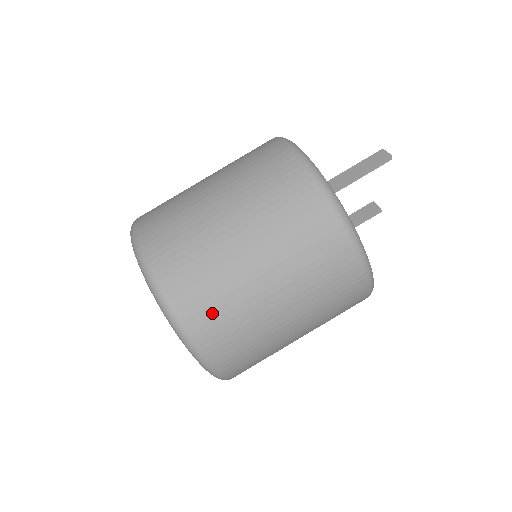
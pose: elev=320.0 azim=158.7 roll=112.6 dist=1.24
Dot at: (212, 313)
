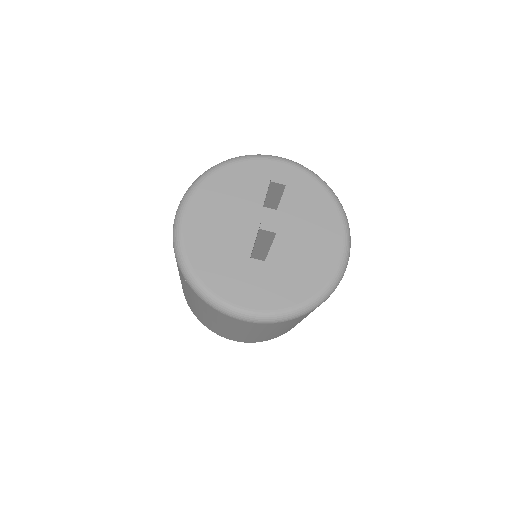
Dot at: occluded
